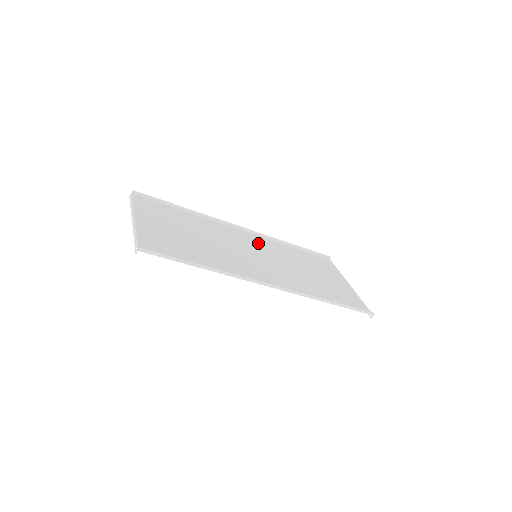
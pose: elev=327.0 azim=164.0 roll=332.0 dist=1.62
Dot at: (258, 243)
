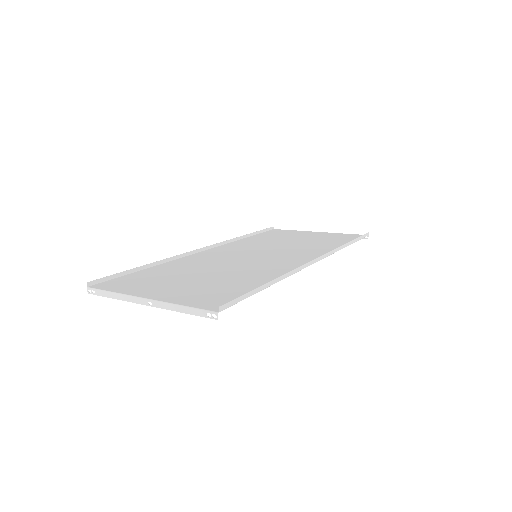
Dot at: (233, 249)
